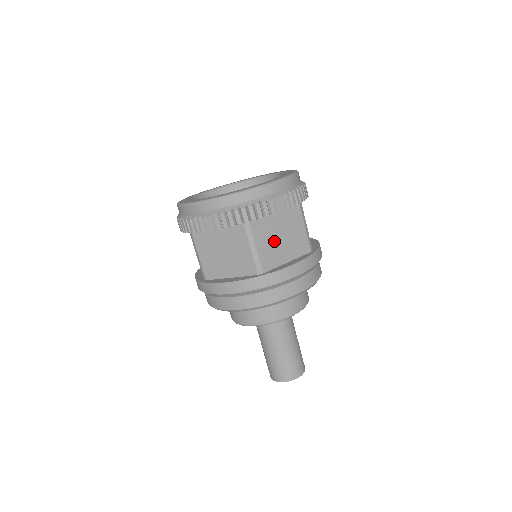
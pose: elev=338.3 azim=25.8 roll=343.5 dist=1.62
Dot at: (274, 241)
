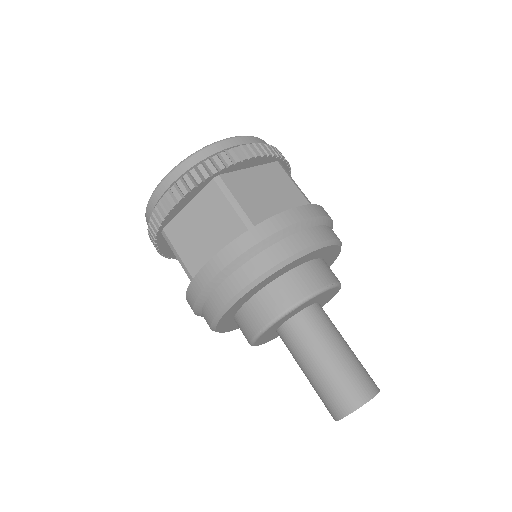
Dot at: (259, 196)
